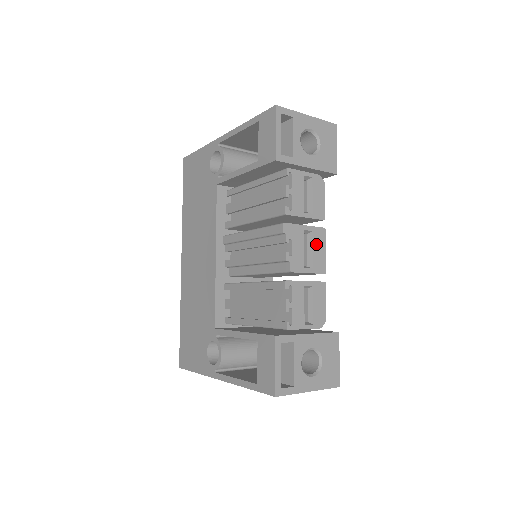
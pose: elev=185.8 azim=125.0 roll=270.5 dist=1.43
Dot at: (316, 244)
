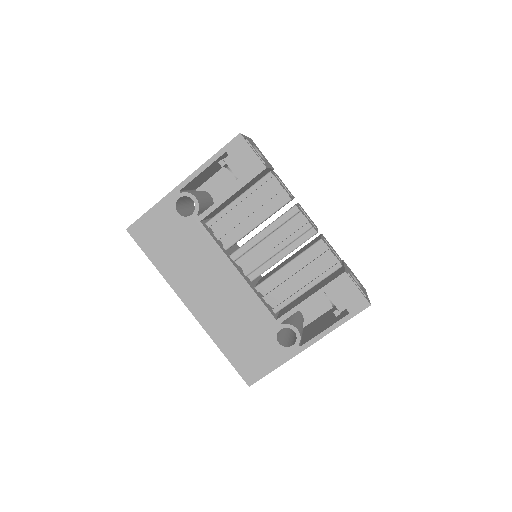
Dot at: (305, 213)
